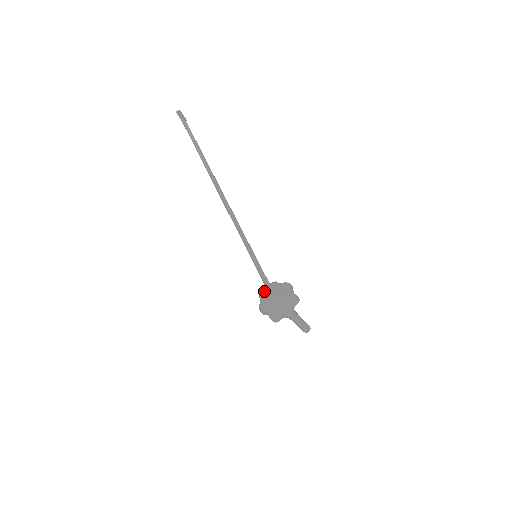
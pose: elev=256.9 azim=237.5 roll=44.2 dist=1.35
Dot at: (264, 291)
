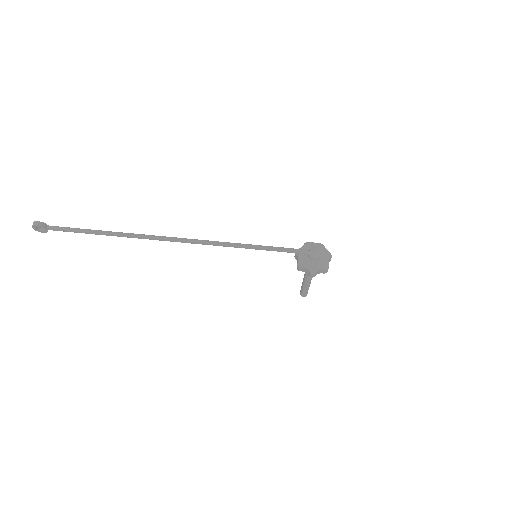
Dot at: (301, 260)
